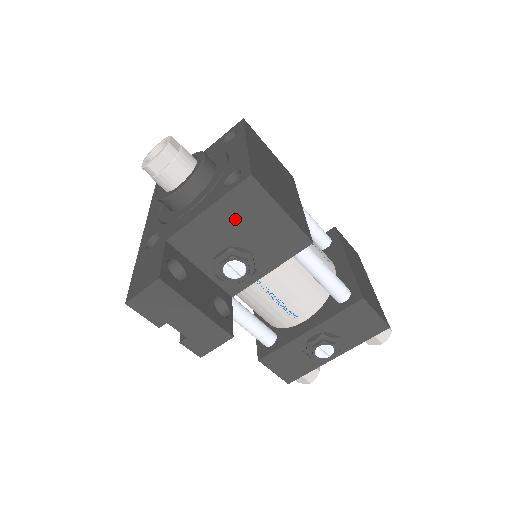
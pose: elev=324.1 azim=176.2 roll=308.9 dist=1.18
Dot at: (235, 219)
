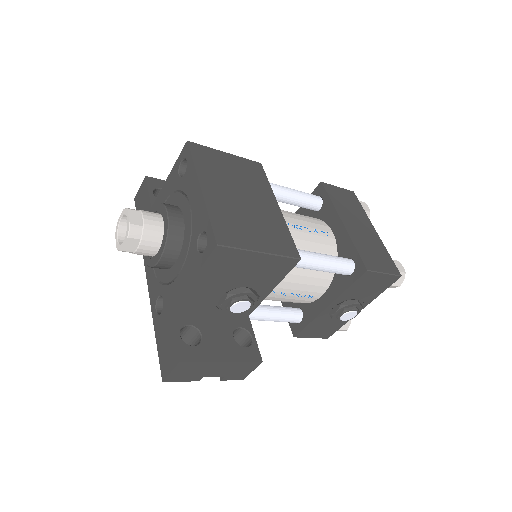
Dot at: (221, 275)
